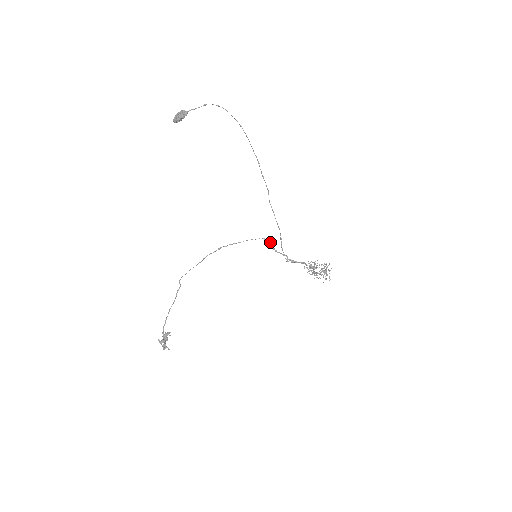
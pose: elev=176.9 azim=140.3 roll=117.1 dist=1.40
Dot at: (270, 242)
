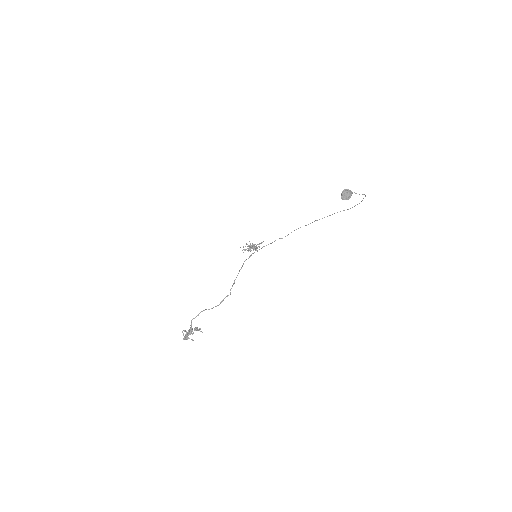
Dot at: (262, 242)
